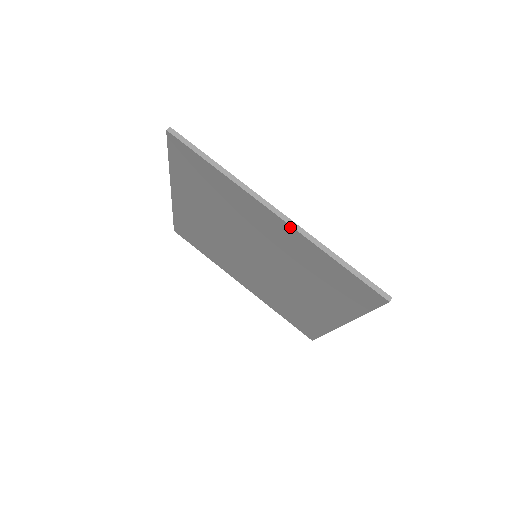
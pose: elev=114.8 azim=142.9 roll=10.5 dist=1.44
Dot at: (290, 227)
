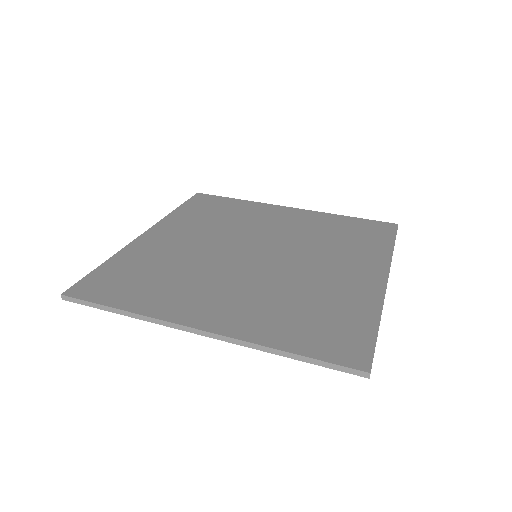
Dot at: (222, 338)
